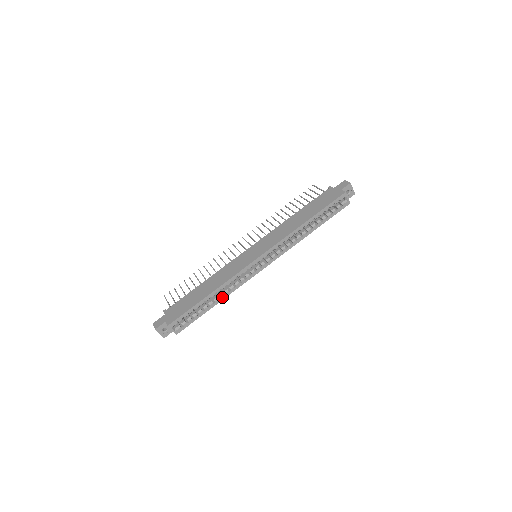
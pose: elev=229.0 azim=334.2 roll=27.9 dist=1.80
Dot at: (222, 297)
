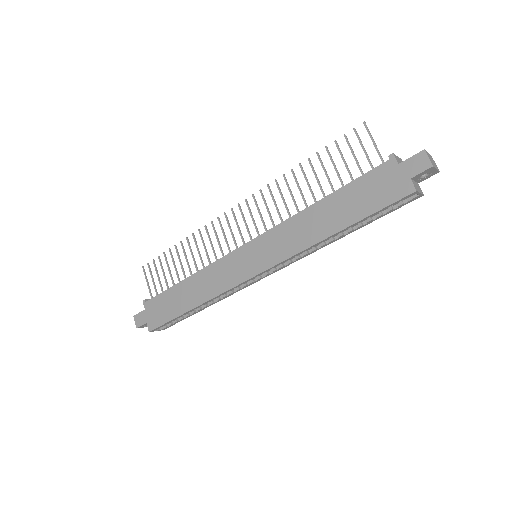
Dot at: (212, 303)
